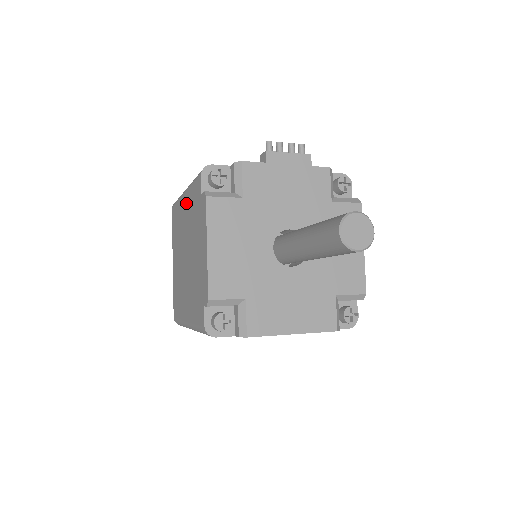
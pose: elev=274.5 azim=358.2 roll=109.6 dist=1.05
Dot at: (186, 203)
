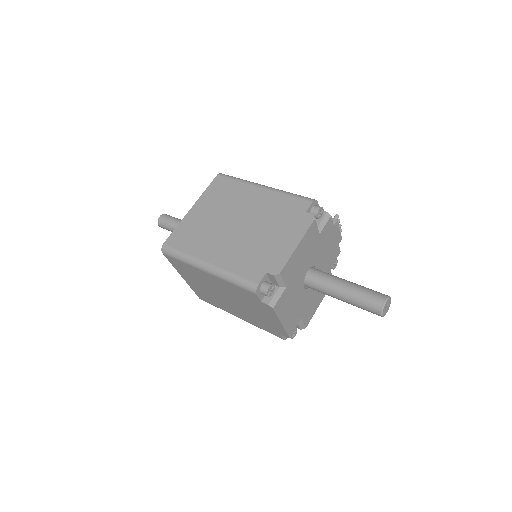
Dot at: (264, 196)
